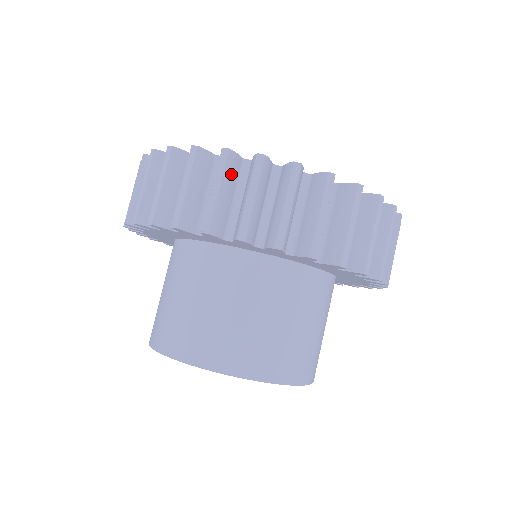
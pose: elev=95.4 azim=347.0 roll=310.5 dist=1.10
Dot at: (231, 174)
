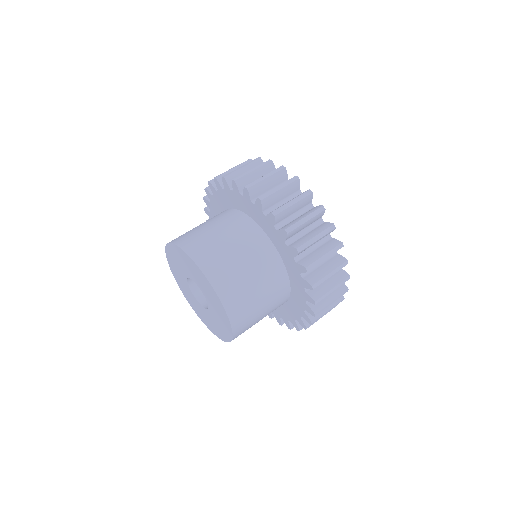
Dot at: (303, 203)
